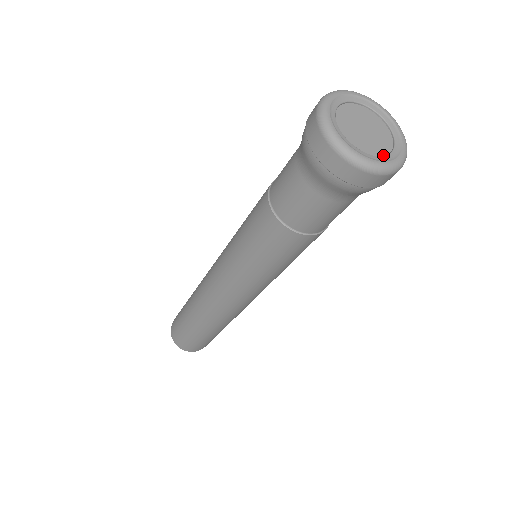
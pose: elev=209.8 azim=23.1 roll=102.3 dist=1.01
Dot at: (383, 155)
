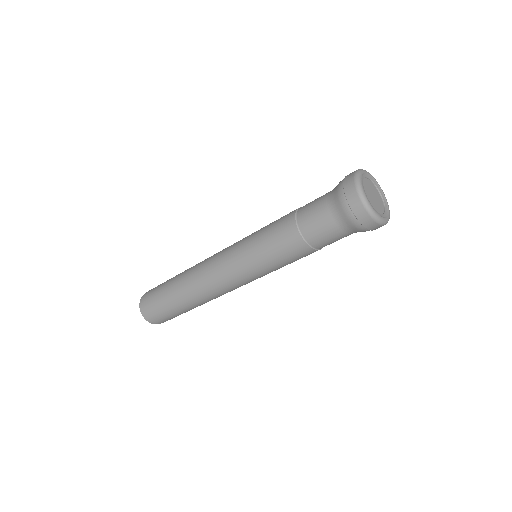
Dot at: (379, 213)
